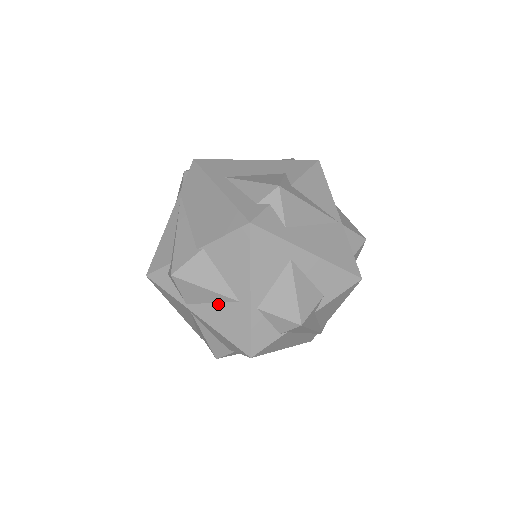
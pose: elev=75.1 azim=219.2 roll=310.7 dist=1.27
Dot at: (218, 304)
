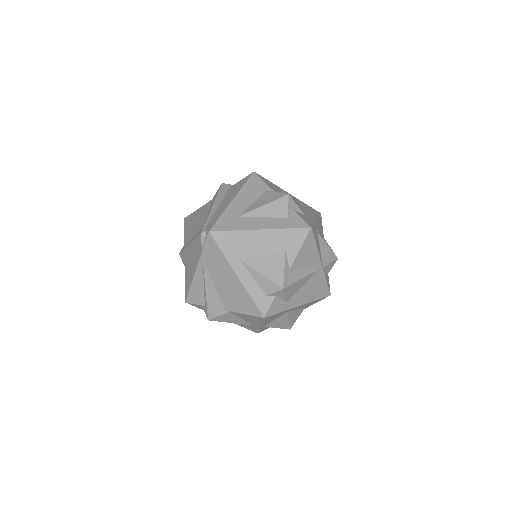
Dot at: occluded
